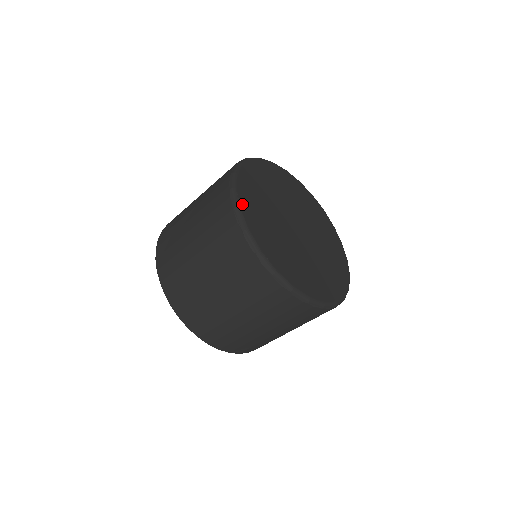
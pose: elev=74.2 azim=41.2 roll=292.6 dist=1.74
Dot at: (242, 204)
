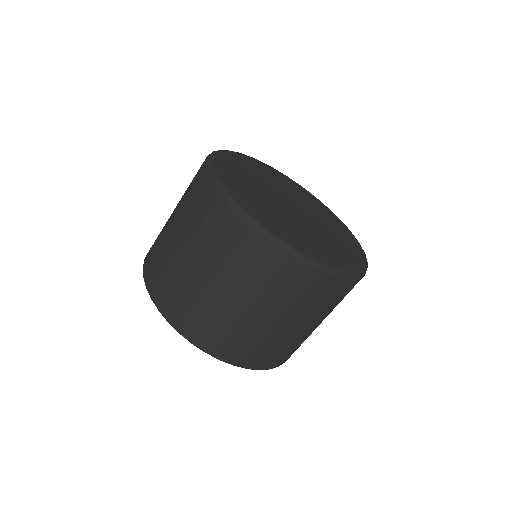
Dot at: (223, 154)
